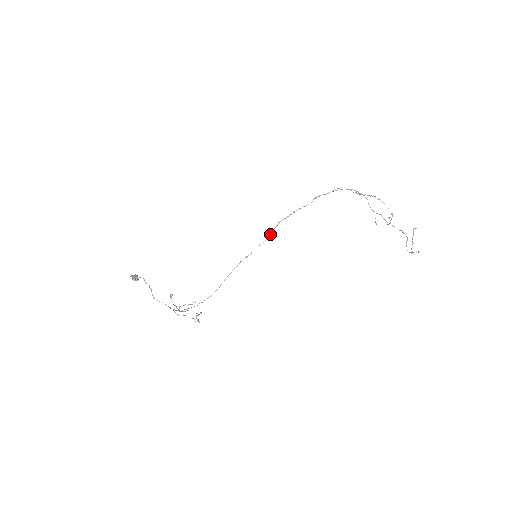
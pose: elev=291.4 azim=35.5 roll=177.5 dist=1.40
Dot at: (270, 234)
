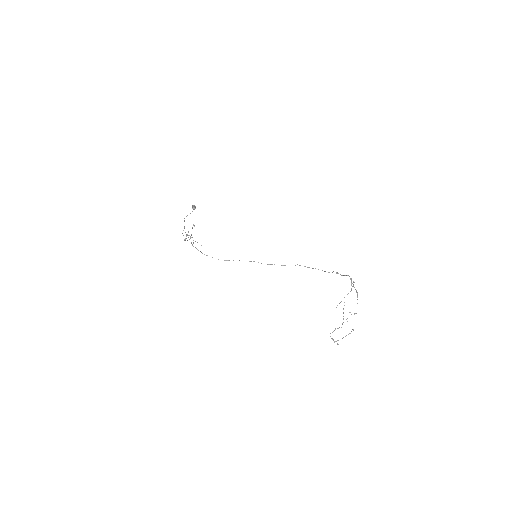
Dot at: occluded
